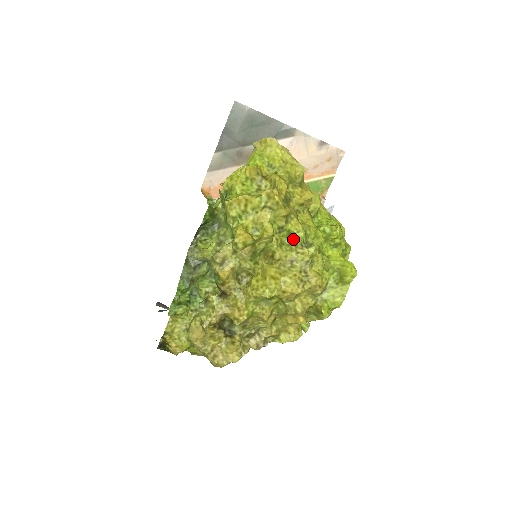
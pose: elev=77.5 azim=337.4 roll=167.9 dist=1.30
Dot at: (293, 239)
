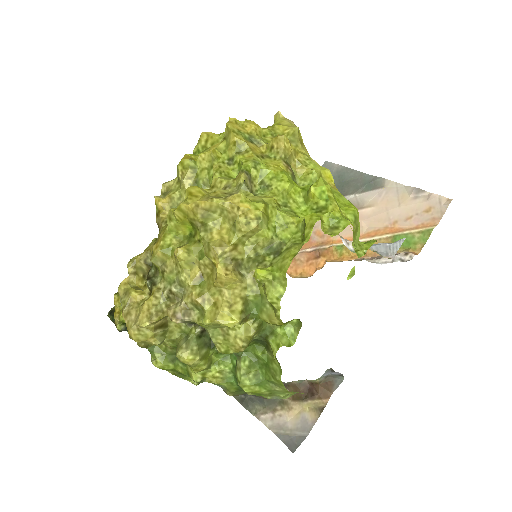
Dot at: occluded
